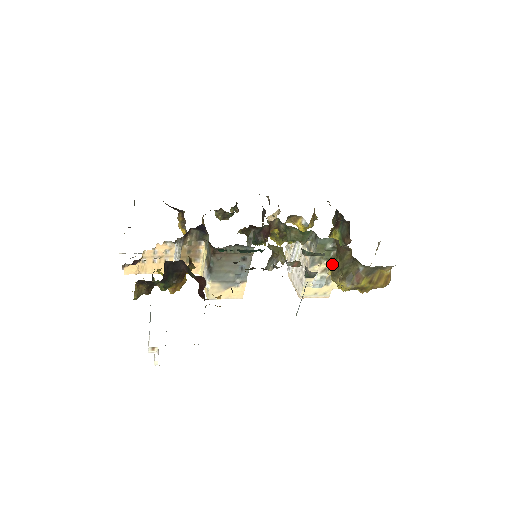
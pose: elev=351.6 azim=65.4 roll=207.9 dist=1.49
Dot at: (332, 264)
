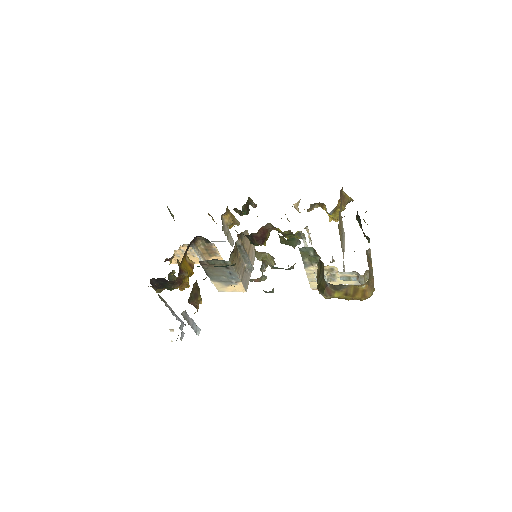
Dot at: (317, 270)
